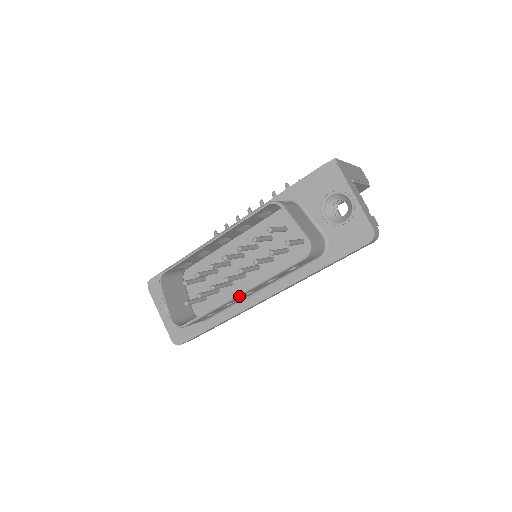
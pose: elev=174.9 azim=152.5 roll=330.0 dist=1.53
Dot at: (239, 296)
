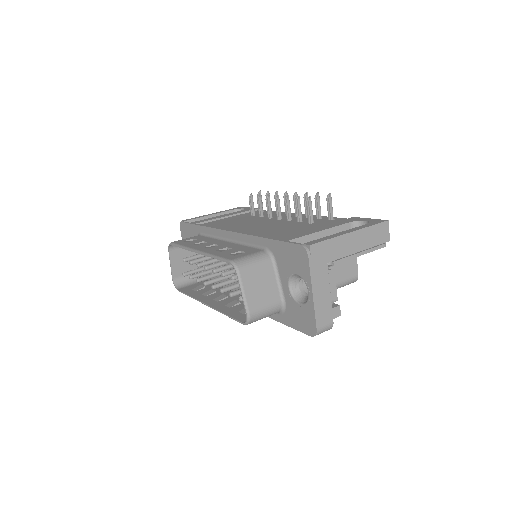
Dot at: (207, 305)
